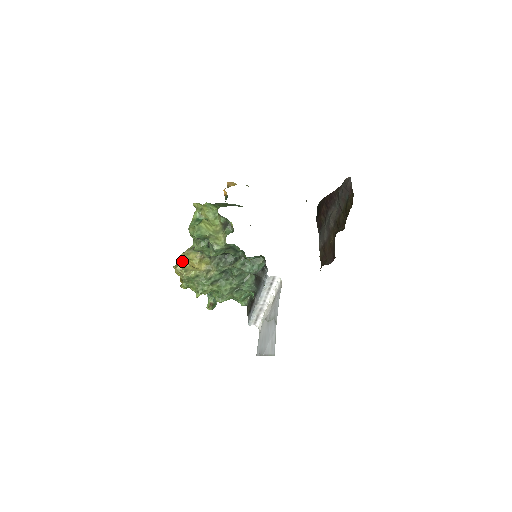
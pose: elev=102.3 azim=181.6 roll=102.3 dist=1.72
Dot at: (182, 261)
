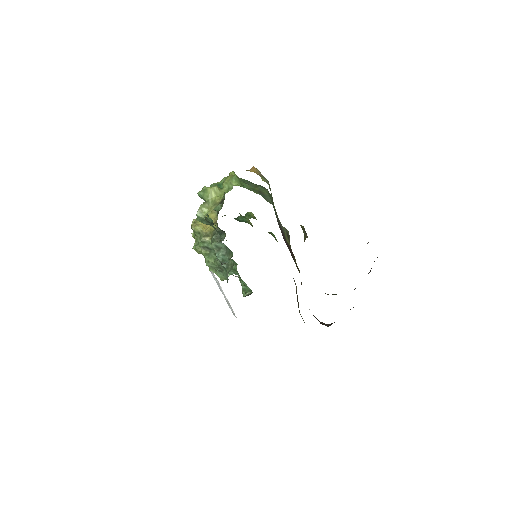
Dot at: occluded
